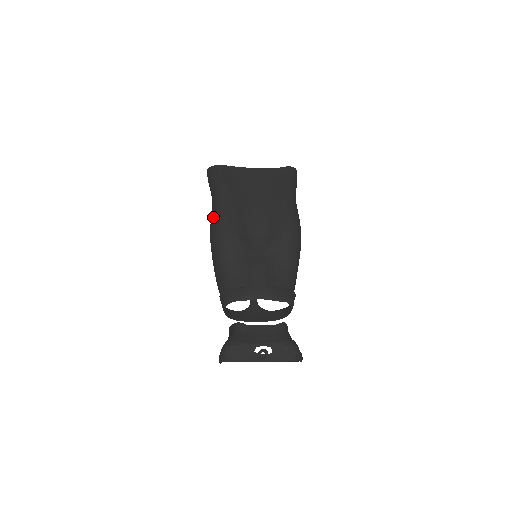
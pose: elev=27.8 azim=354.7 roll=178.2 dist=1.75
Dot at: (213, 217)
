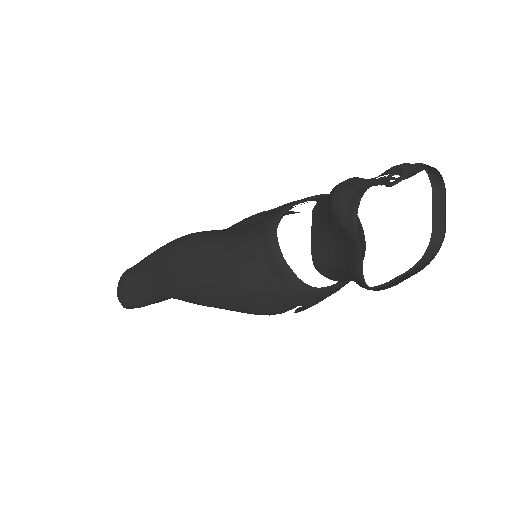
Dot at: (162, 258)
